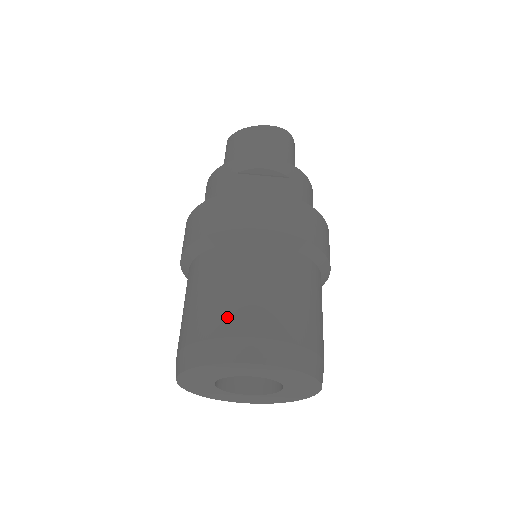
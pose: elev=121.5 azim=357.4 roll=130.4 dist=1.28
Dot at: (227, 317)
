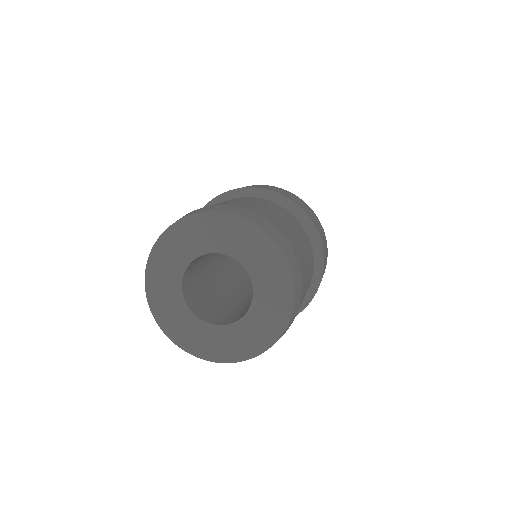
Dot at: occluded
